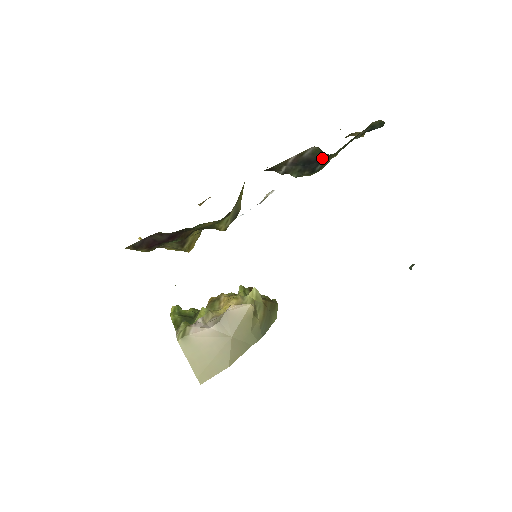
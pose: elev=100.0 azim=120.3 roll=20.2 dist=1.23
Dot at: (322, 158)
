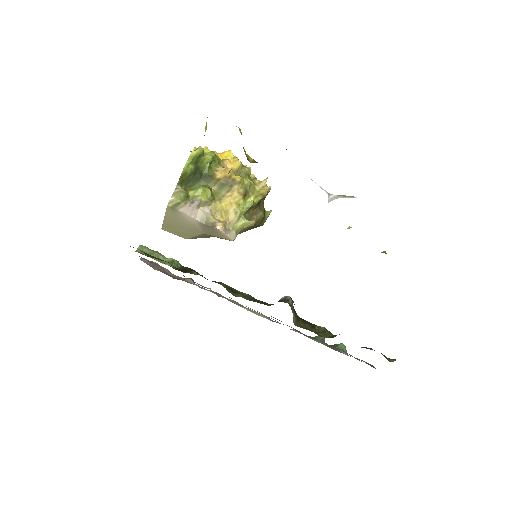
Dot at: occluded
